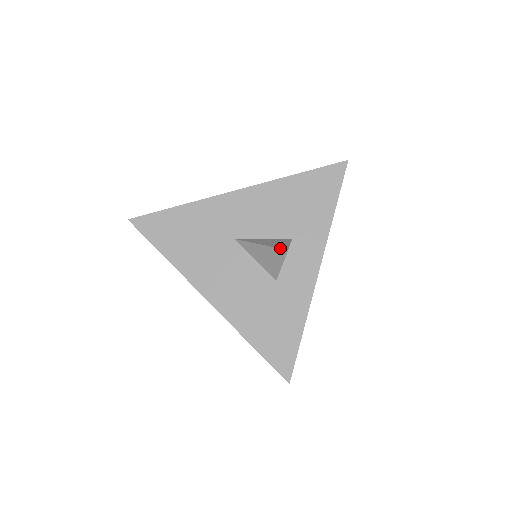
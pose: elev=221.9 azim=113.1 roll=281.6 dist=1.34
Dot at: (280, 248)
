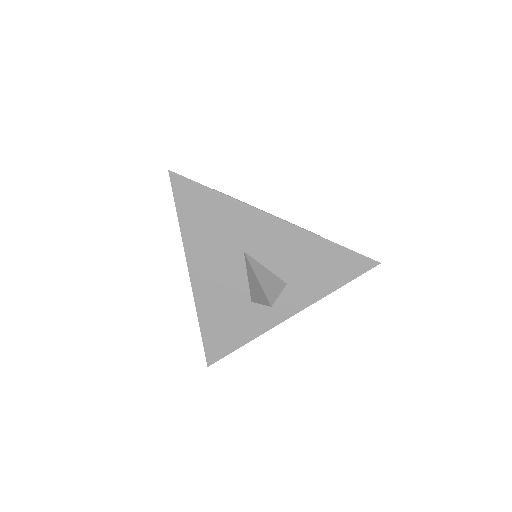
Dot at: (268, 298)
